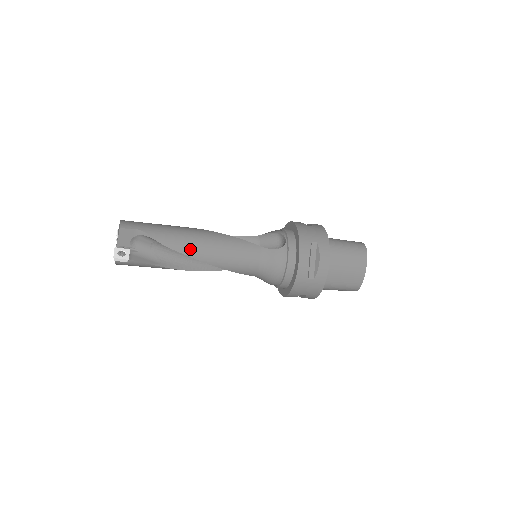
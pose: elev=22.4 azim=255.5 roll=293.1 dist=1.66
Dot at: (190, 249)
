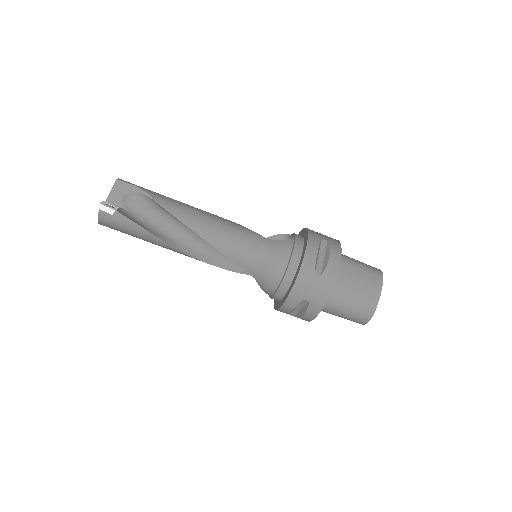
Dot at: (186, 216)
